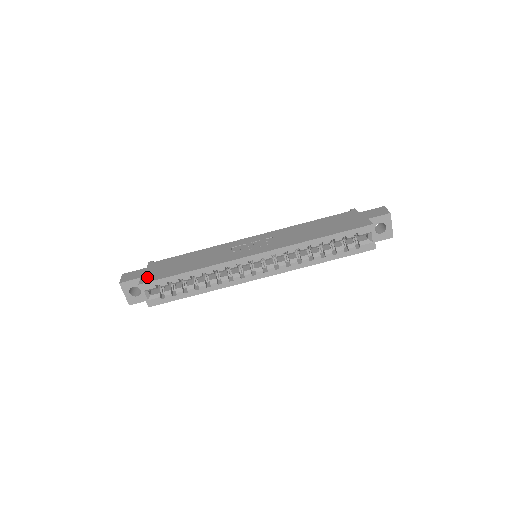
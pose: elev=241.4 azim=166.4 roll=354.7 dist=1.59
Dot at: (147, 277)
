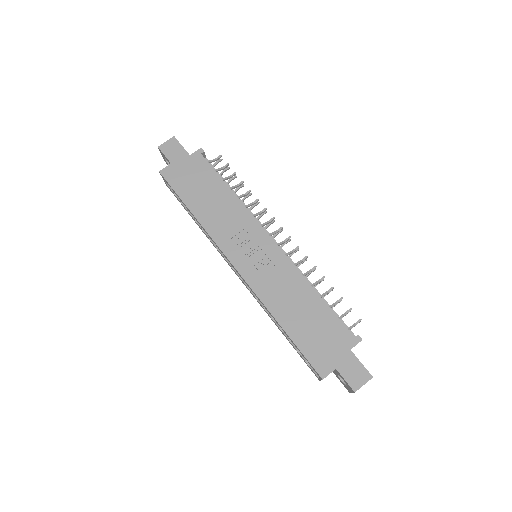
Dot at: (172, 171)
